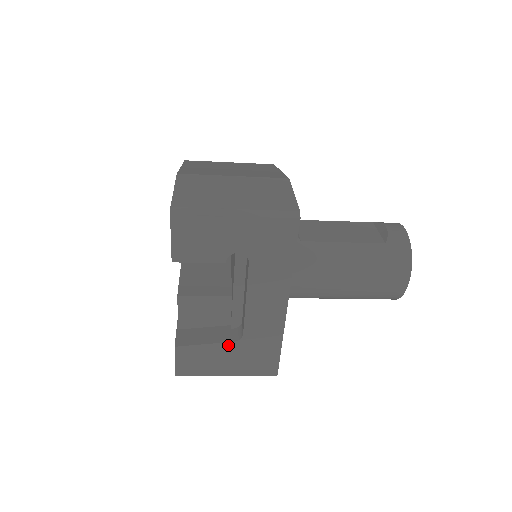
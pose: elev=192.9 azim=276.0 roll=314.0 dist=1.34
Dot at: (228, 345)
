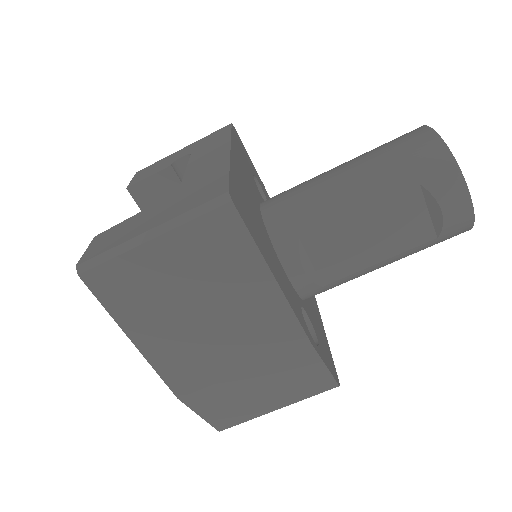
Dot at: (160, 204)
